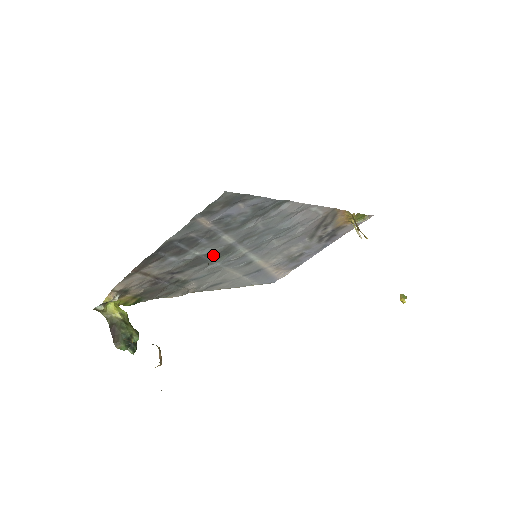
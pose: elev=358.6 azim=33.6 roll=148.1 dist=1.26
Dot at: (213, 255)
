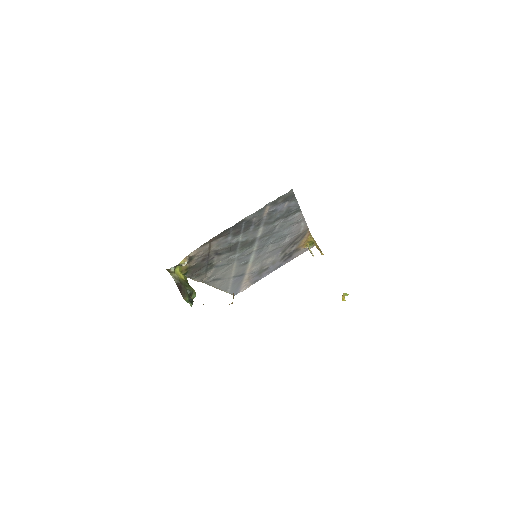
Dot at: (244, 244)
